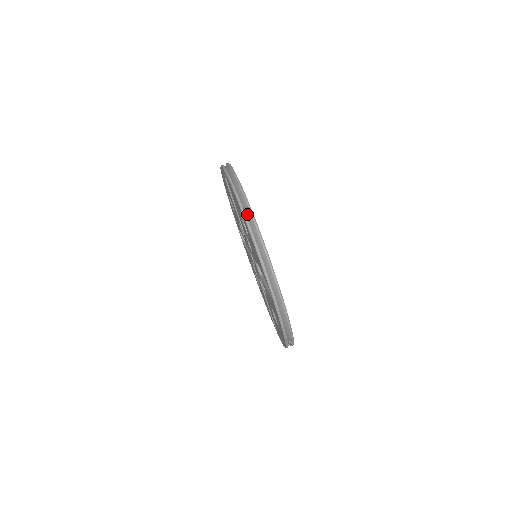
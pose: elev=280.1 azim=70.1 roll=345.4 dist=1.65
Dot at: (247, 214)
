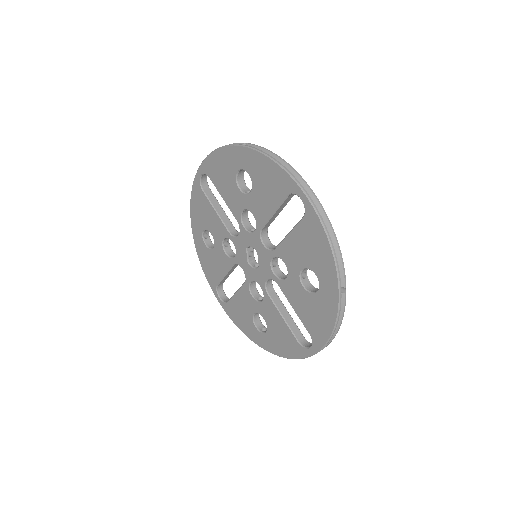
Dot at: occluded
